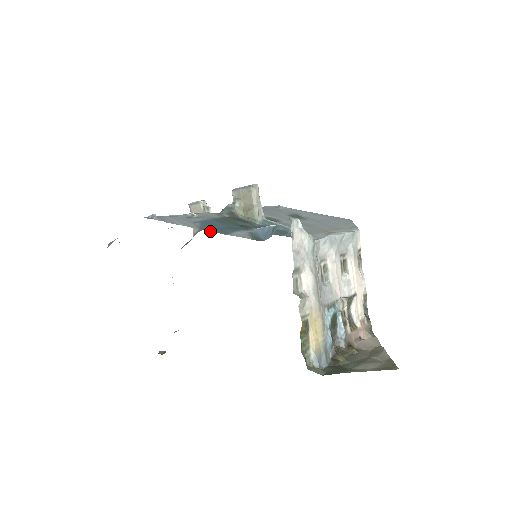
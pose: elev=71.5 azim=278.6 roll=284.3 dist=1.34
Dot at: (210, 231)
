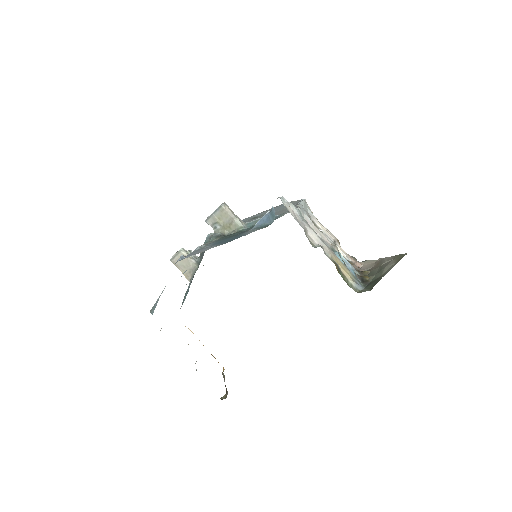
Dot at: occluded
